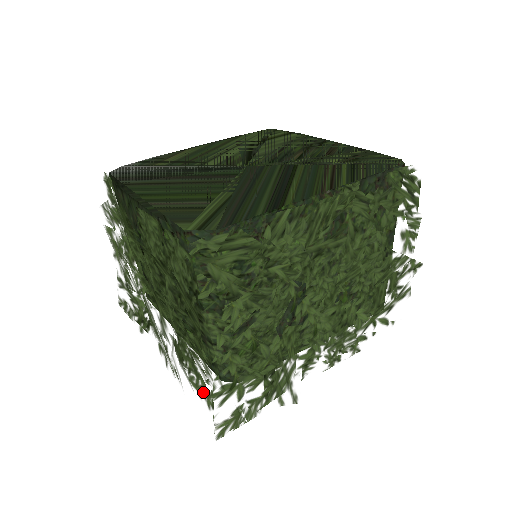
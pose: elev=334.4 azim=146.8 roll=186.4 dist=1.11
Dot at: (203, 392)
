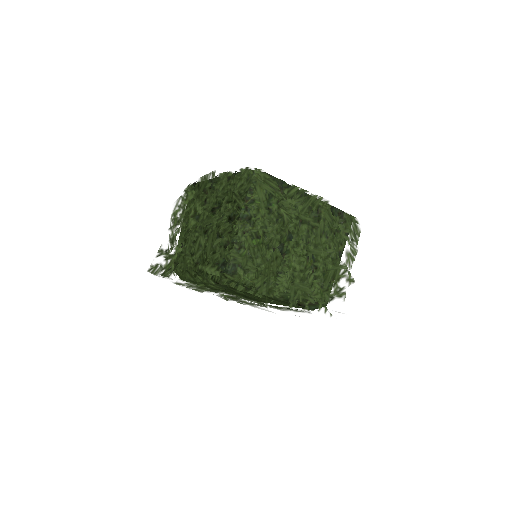
Dot at: (215, 272)
